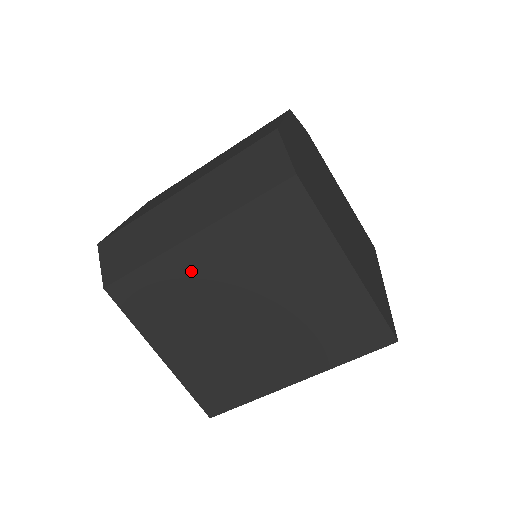
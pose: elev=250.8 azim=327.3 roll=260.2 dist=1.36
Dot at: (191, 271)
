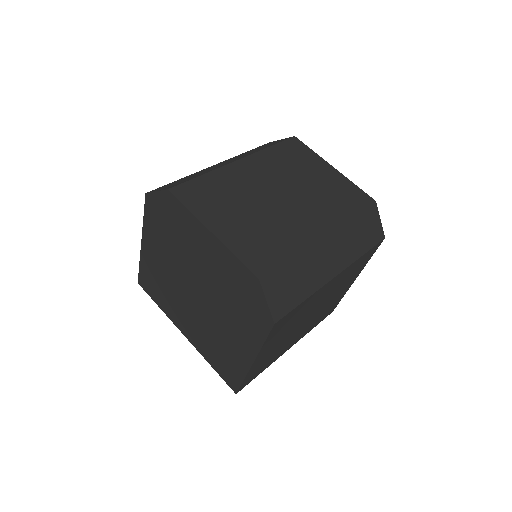
Dot at: (318, 297)
